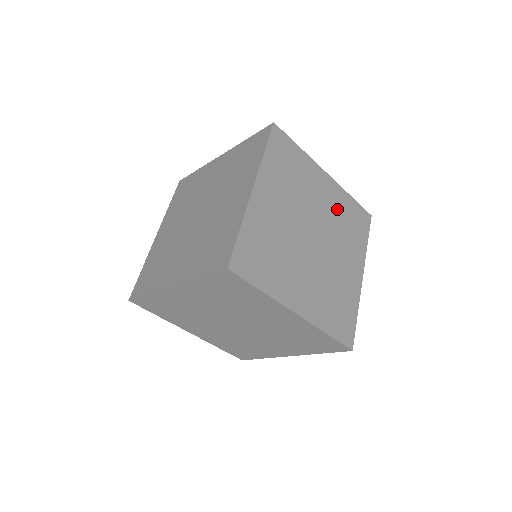
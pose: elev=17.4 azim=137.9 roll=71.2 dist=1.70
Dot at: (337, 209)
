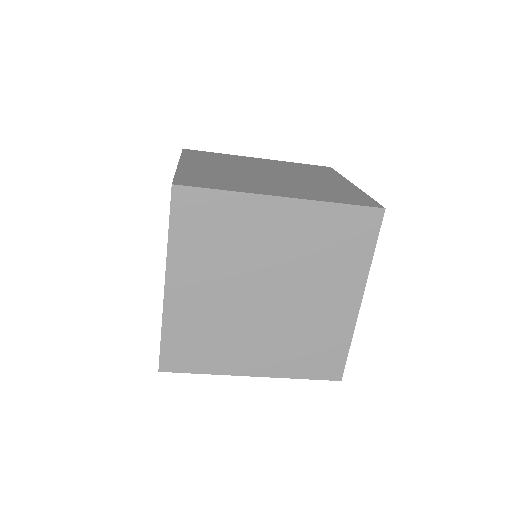
Dot at: occluded
